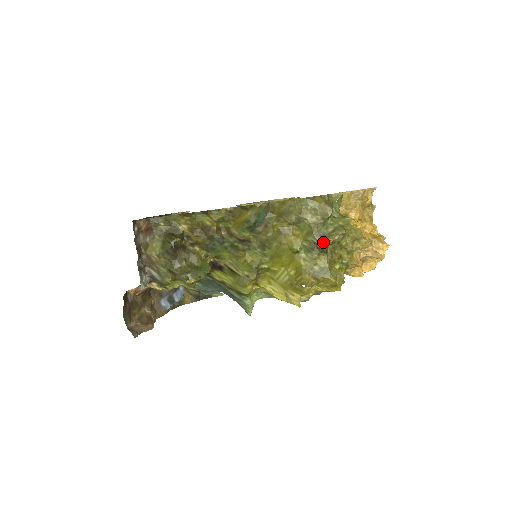
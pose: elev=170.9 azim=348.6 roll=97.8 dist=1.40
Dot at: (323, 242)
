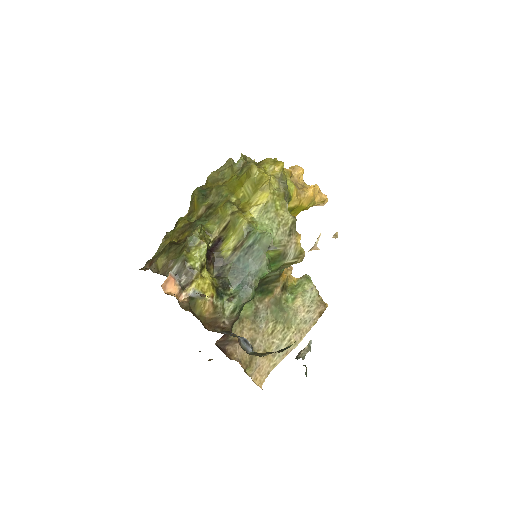
Dot at: (239, 159)
